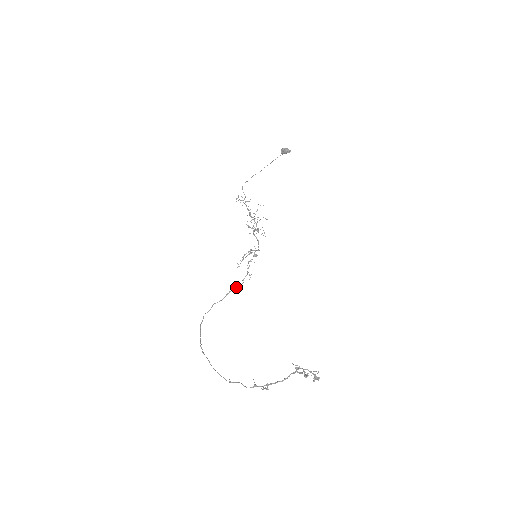
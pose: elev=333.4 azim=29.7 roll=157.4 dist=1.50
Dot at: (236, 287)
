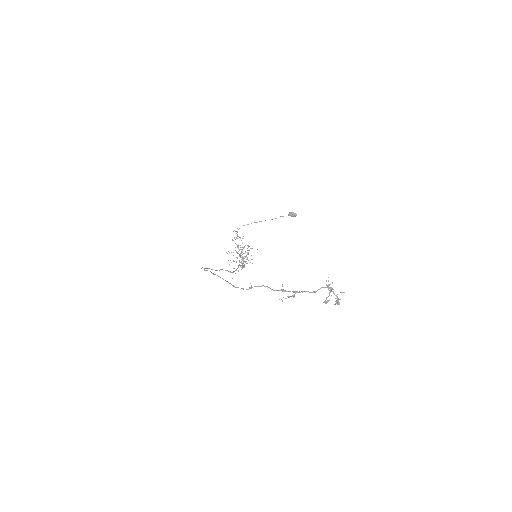
Dot at: occluded
